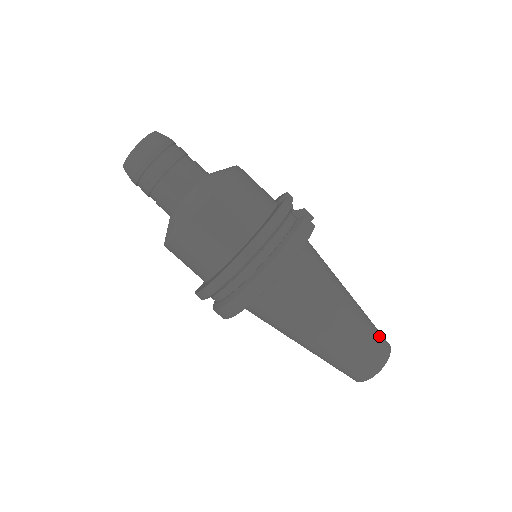
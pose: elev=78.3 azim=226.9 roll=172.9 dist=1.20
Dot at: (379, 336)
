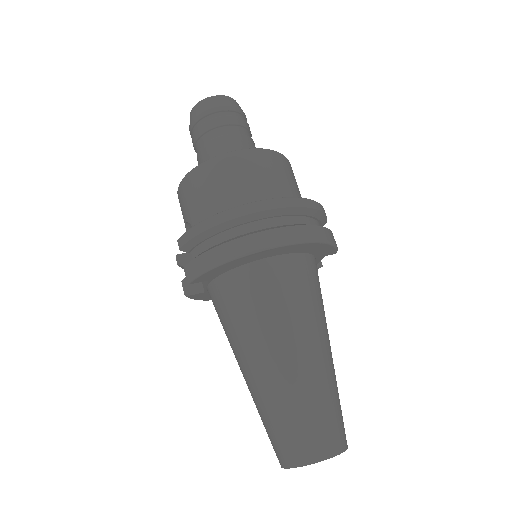
Dot at: occluded
